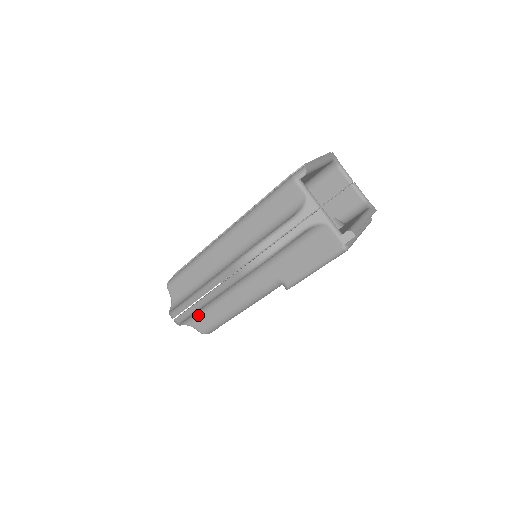
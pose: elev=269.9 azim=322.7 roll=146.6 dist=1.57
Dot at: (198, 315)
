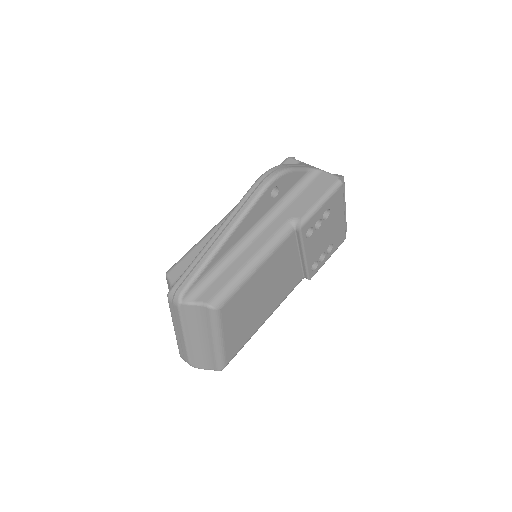
Dot at: (206, 284)
